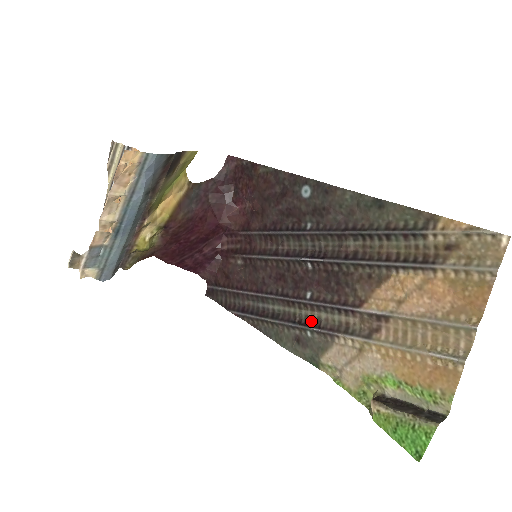
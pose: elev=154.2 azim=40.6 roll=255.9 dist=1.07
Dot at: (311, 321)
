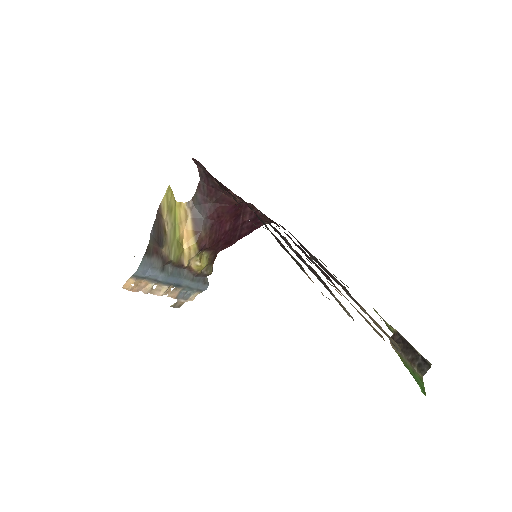
Dot at: (330, 273)
